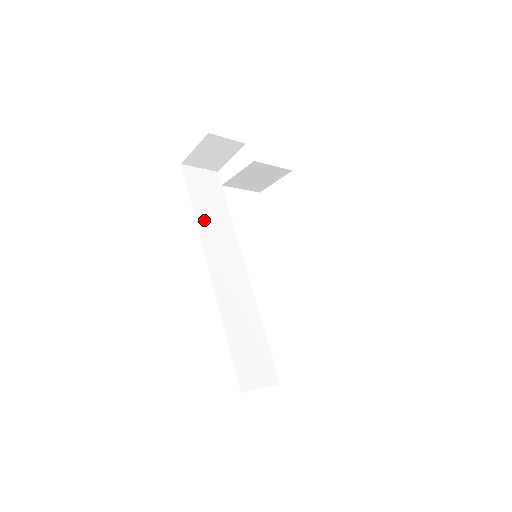
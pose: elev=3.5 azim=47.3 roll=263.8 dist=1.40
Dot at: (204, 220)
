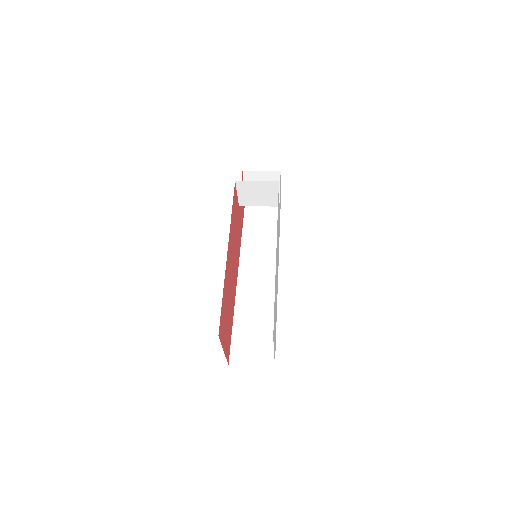
Dot at: (250, 237)
